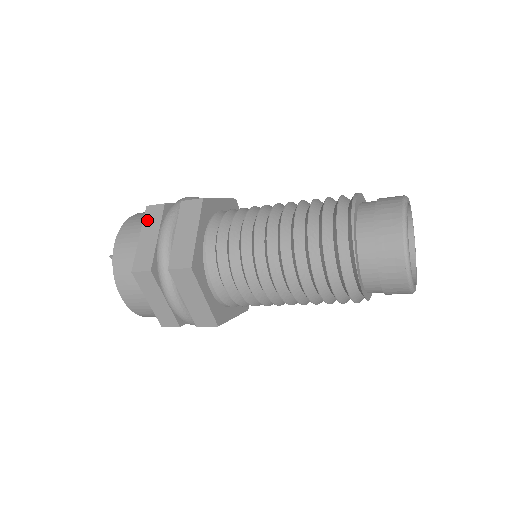
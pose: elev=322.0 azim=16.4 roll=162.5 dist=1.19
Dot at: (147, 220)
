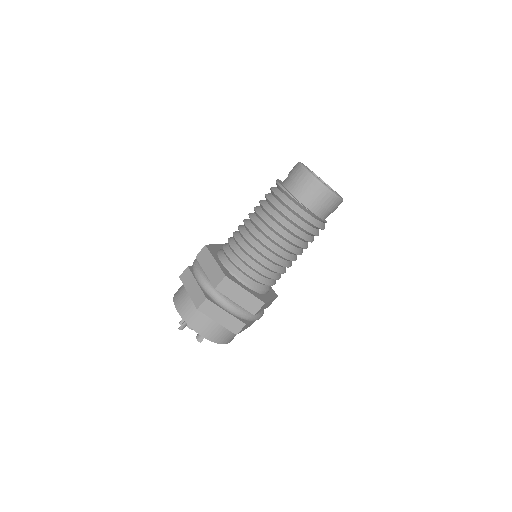
Dot at: (185, 282)
